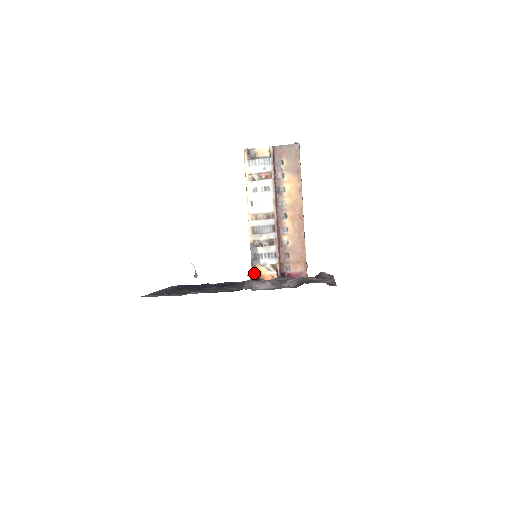
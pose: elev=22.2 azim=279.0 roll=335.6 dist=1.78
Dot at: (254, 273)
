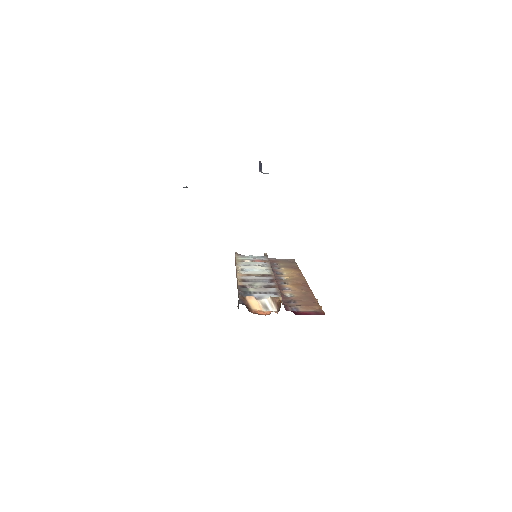
Dot at: (242, 303)
